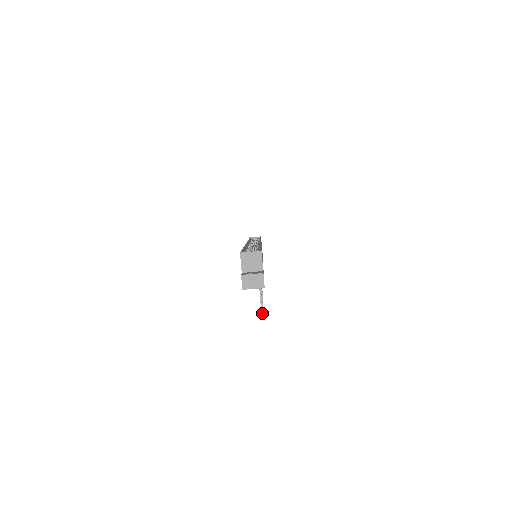
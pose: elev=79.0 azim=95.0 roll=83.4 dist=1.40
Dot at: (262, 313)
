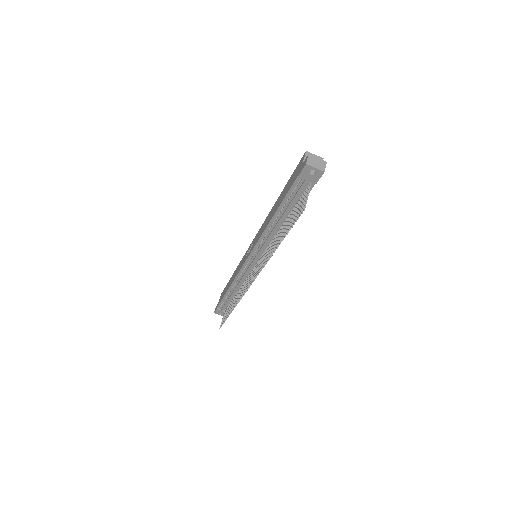
Dot at: (305, 205)
